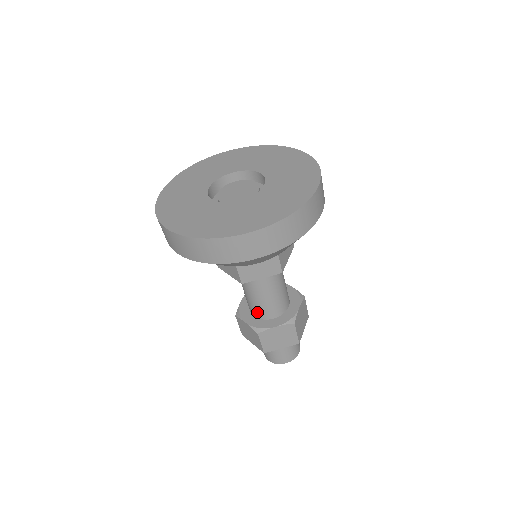
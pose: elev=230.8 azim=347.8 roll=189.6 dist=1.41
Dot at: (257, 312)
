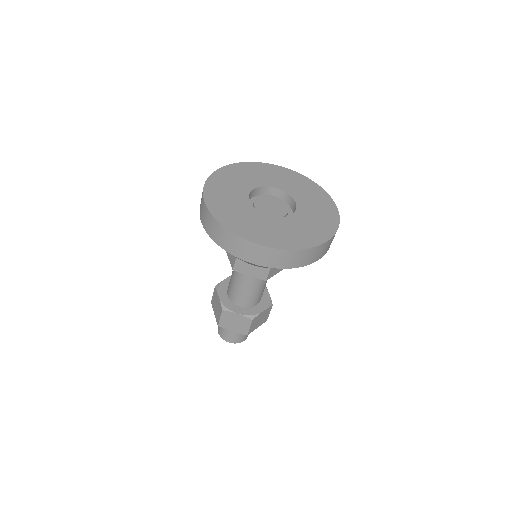
Dot at: (247, 302)
